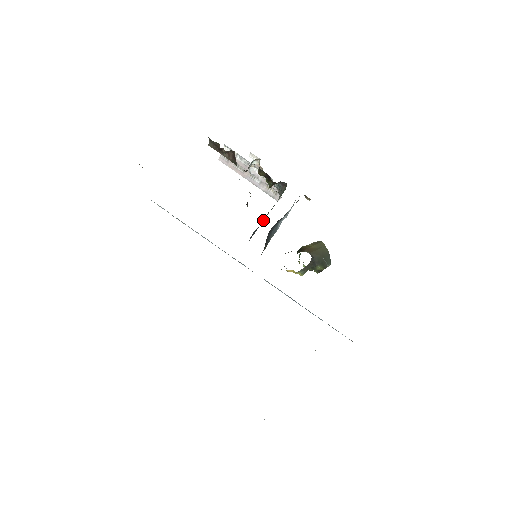
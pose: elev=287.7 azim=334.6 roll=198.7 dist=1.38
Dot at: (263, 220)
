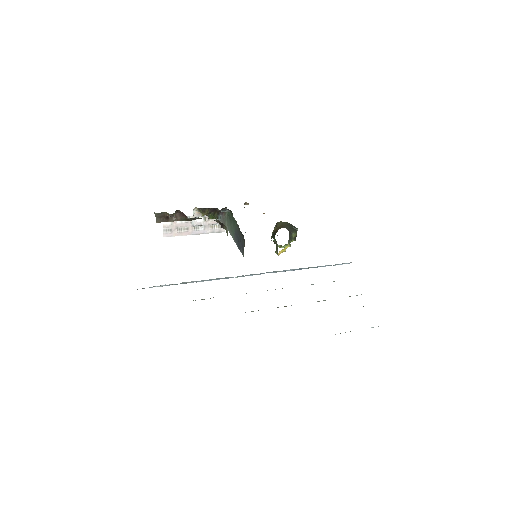
Dot at: (235, 237)
